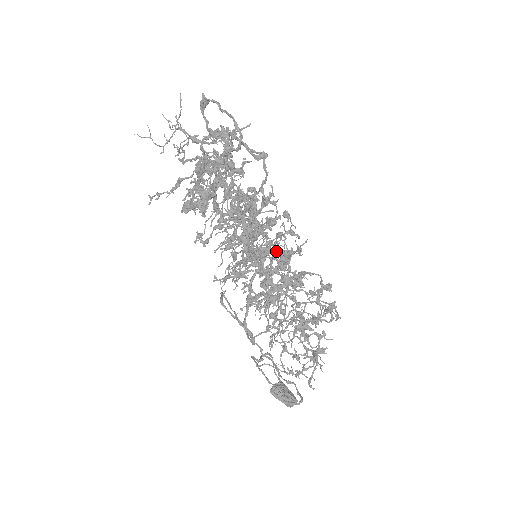
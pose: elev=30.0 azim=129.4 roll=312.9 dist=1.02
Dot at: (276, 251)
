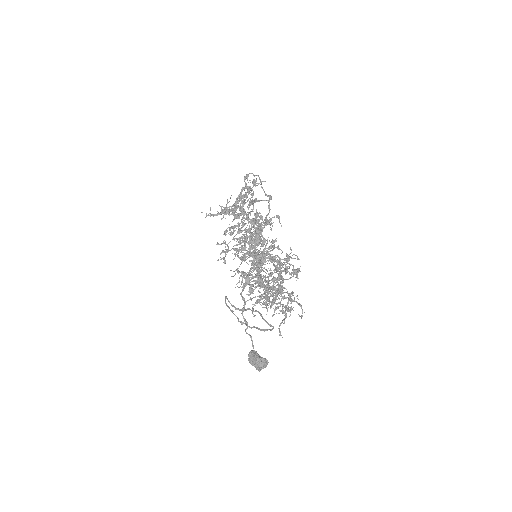
Dot at: occluded
